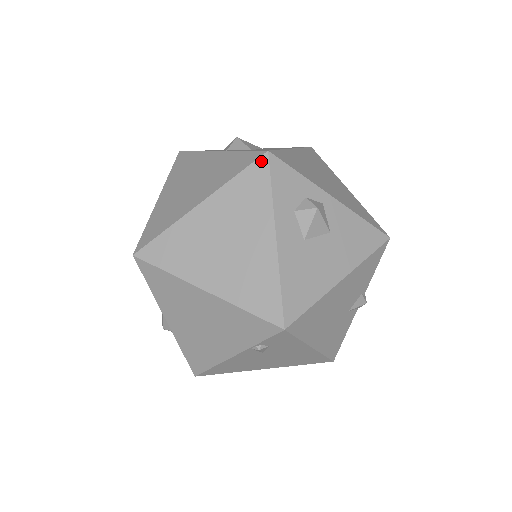
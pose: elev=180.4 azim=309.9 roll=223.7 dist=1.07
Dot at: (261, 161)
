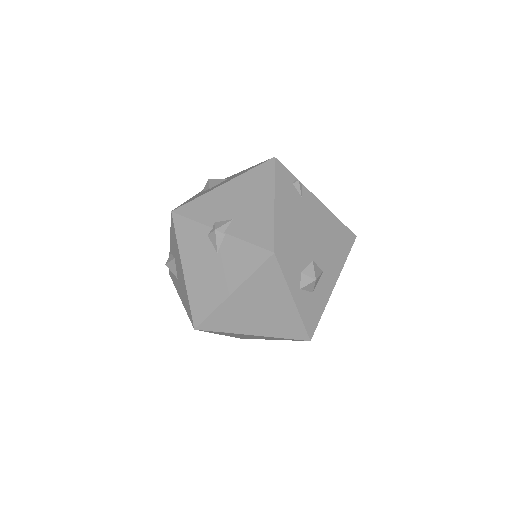
Dot at: occluded
